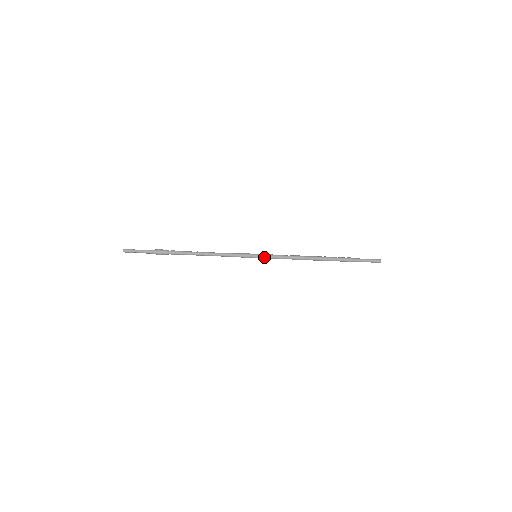
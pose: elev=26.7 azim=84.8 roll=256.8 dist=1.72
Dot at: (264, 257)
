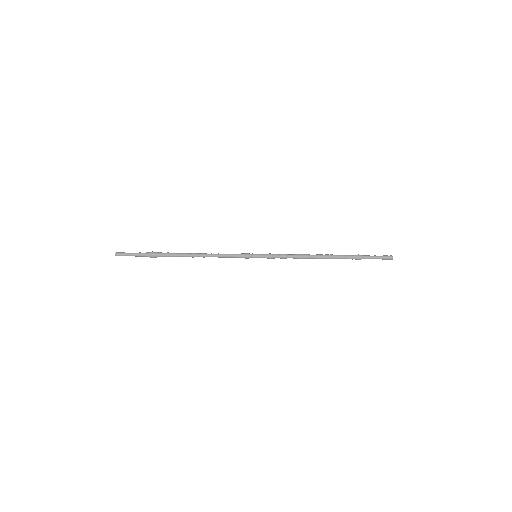
Dot at: occluded
